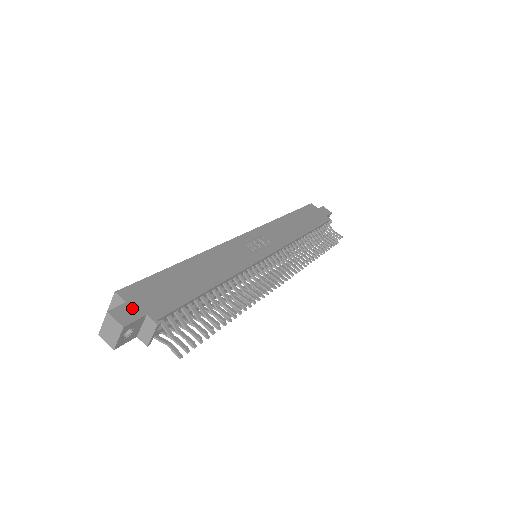
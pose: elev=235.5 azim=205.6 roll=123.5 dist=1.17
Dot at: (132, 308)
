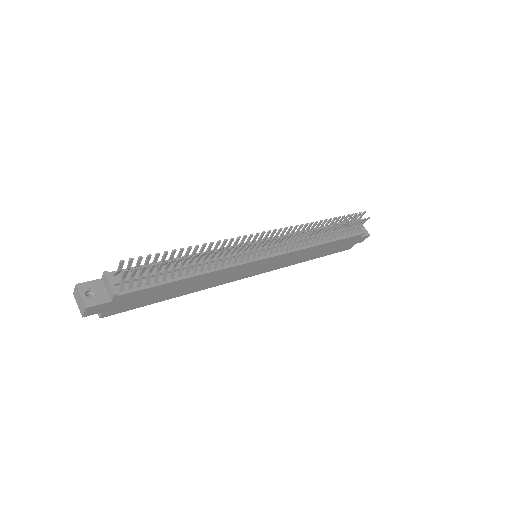
Dot at: occluded
